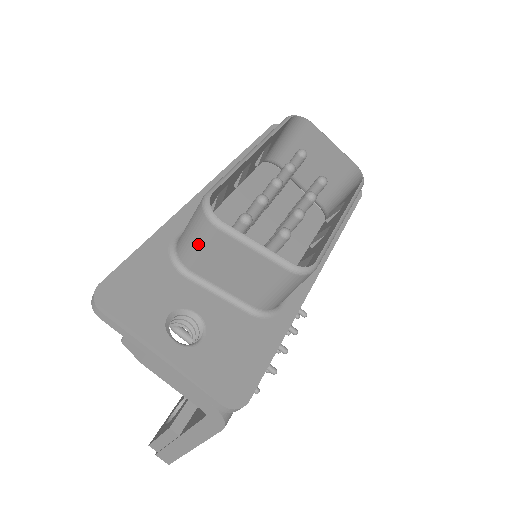
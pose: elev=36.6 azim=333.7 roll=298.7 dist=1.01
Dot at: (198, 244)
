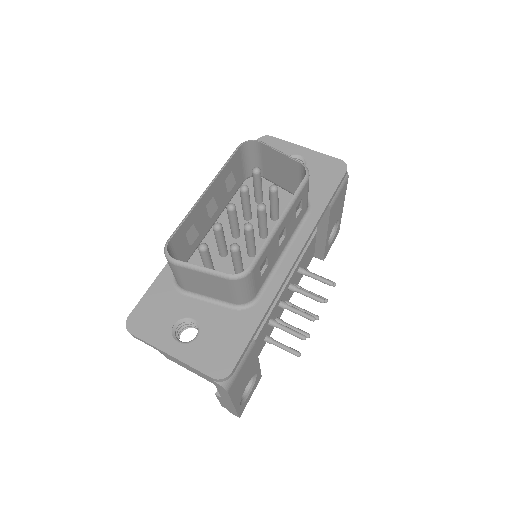
Dot at: (176, 275)
